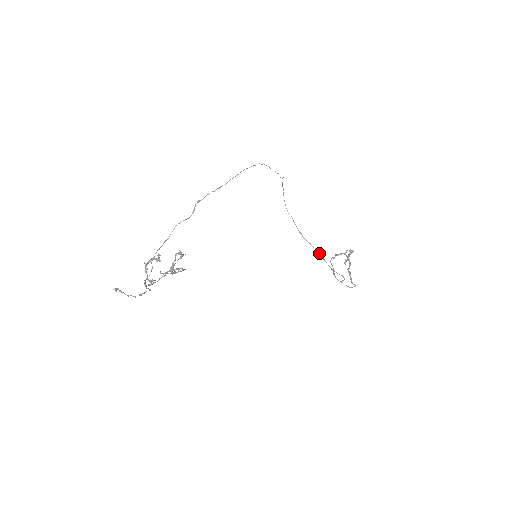
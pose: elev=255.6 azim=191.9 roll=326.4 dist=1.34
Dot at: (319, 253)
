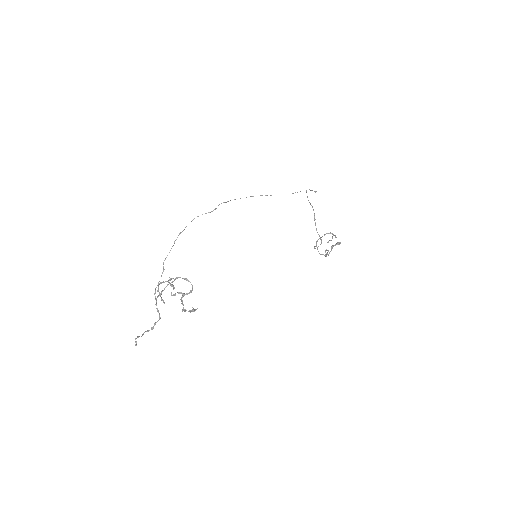
Dot at: (314, 213)
